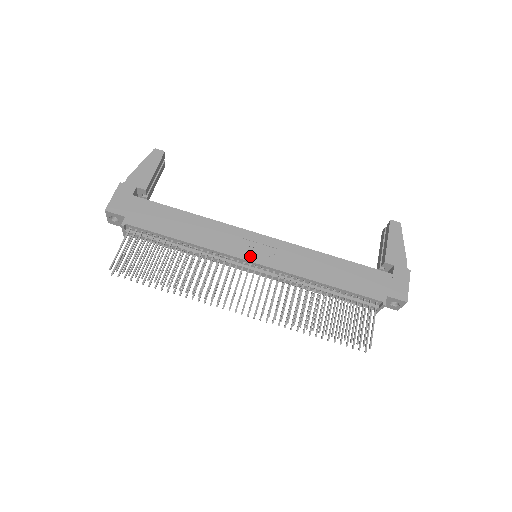
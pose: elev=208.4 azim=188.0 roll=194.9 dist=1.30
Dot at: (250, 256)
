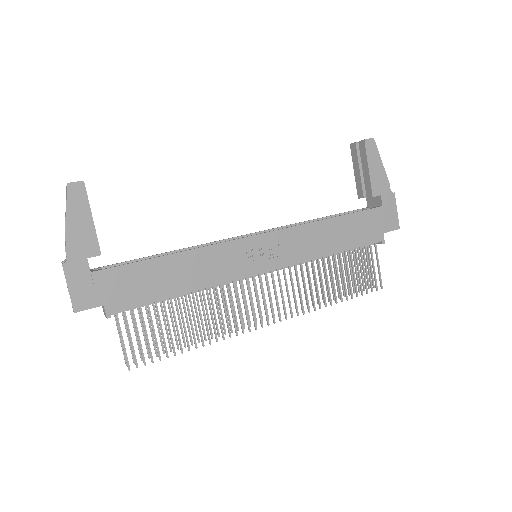
Dot at: (258, 268)
